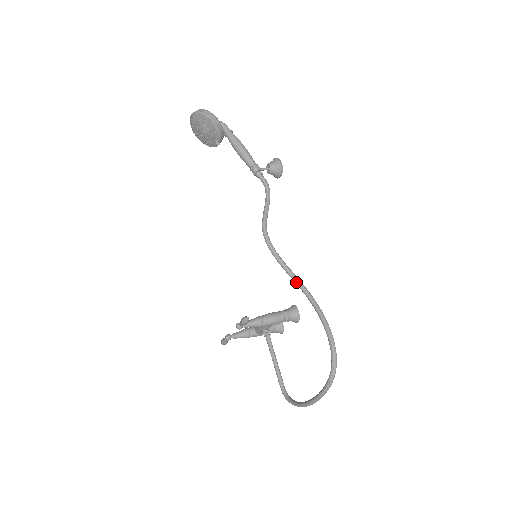
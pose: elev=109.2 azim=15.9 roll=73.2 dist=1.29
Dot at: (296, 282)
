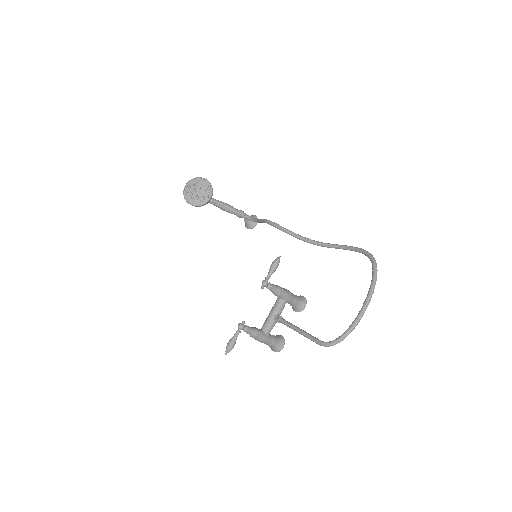
Dot at: (308, 239)
